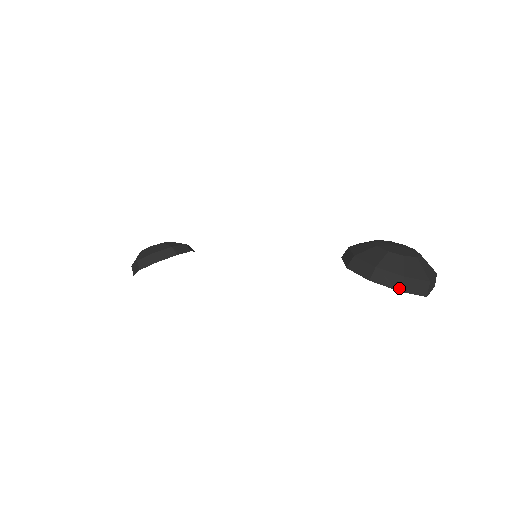
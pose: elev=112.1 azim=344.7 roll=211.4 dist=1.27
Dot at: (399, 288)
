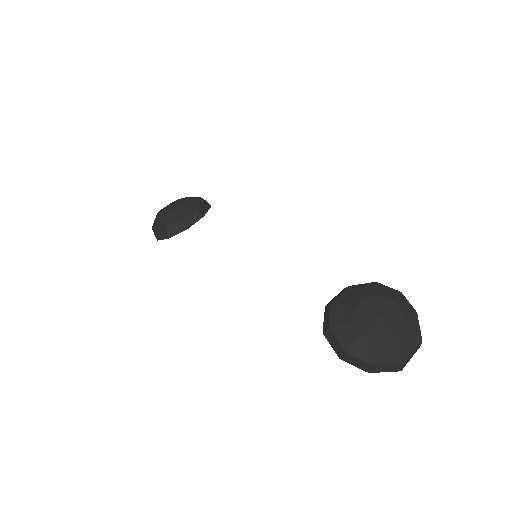
Dot at: (368, 371)
